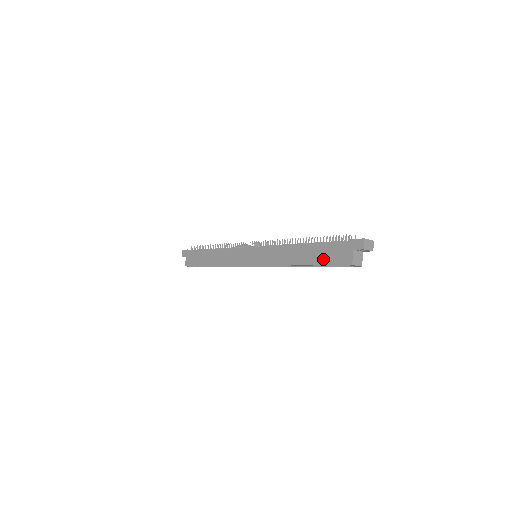
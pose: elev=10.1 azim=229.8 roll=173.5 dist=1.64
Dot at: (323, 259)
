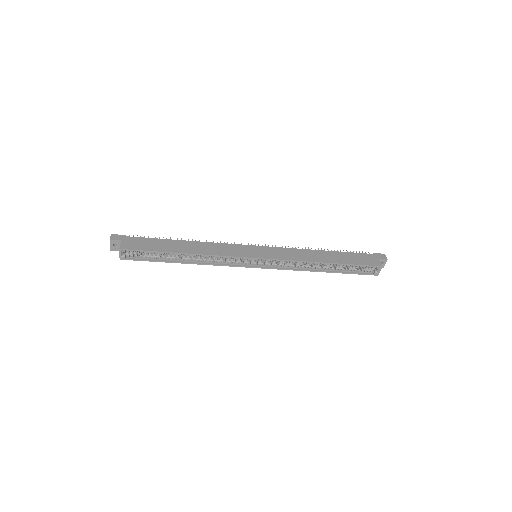
Dot at: (353, 261)
